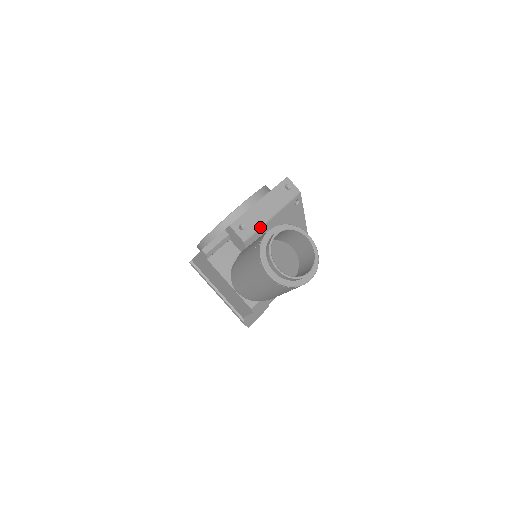
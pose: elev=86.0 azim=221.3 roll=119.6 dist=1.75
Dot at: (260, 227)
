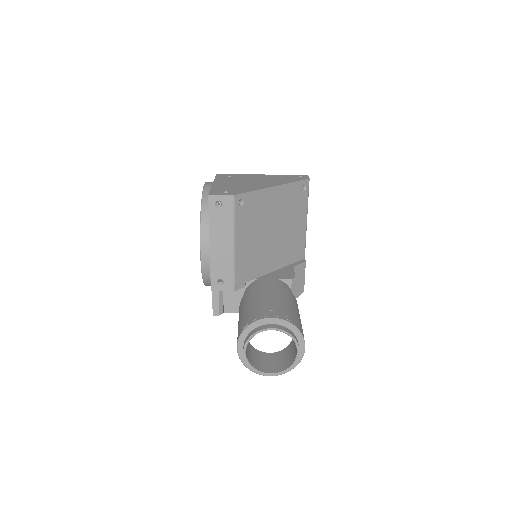
Dot at: (233, 266)
